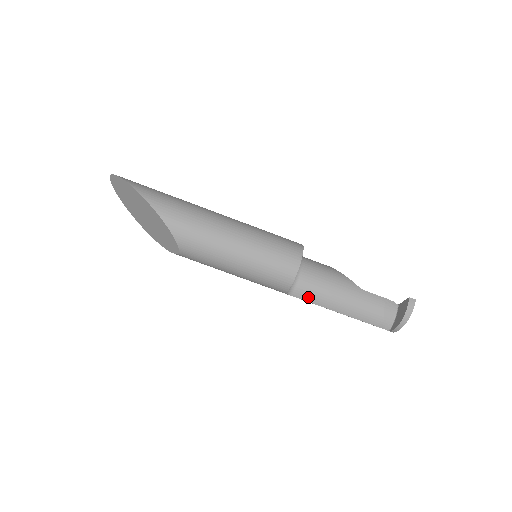
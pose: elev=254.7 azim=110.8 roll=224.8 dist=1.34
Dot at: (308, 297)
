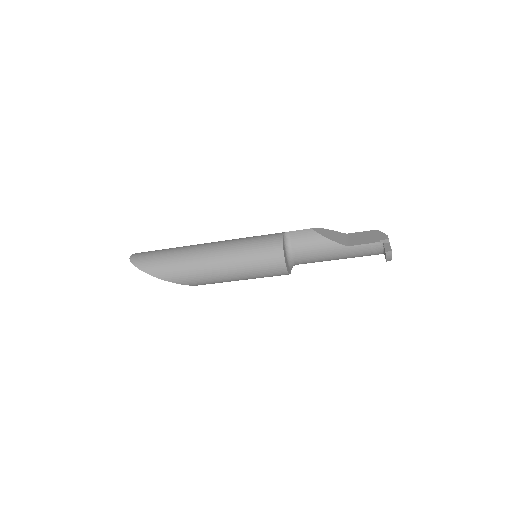
Dot at: occluded
